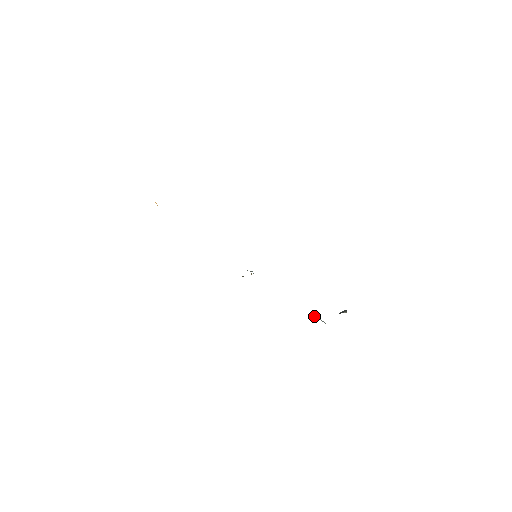
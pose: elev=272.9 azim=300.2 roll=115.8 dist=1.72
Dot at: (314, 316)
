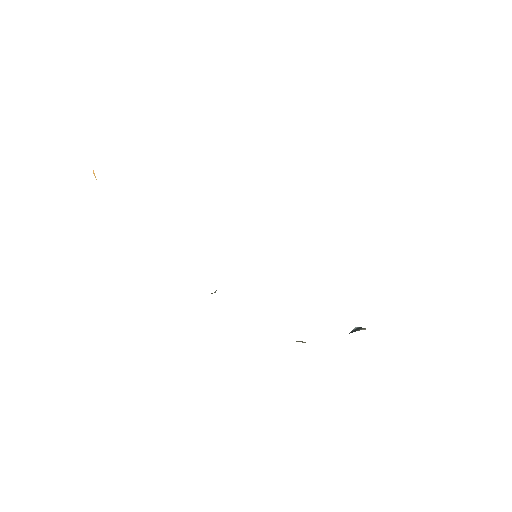
Dot at: (305, 342)
